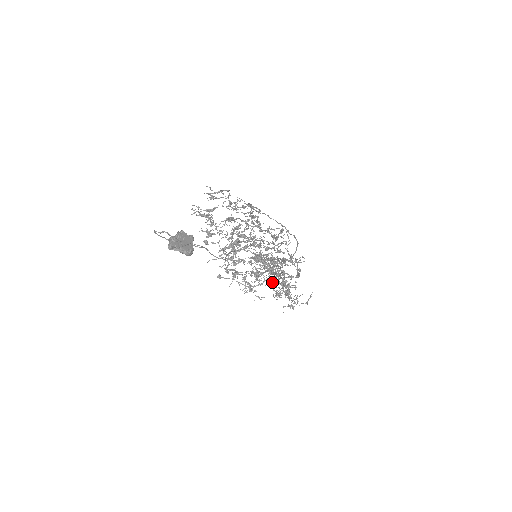
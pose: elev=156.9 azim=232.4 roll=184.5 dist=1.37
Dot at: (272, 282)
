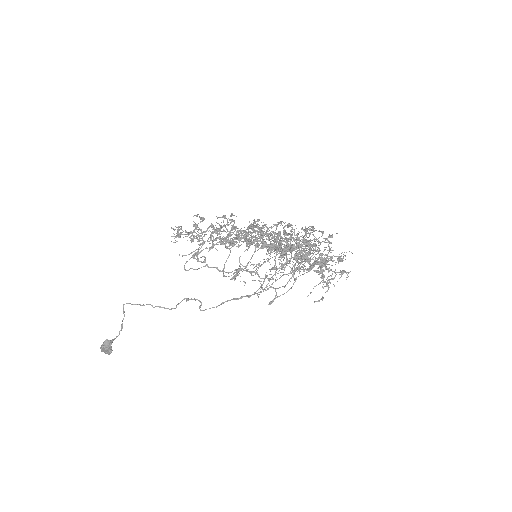
Dot at: occluded
